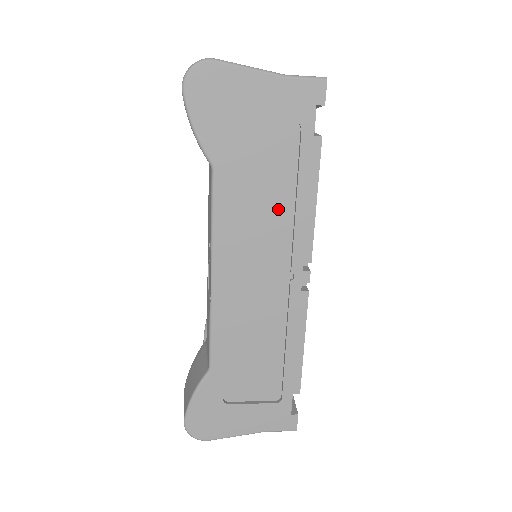
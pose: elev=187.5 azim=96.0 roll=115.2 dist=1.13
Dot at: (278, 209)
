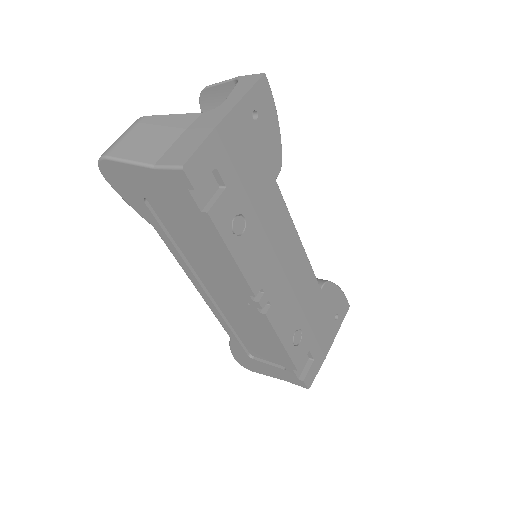
Dot at: (213, 256)
